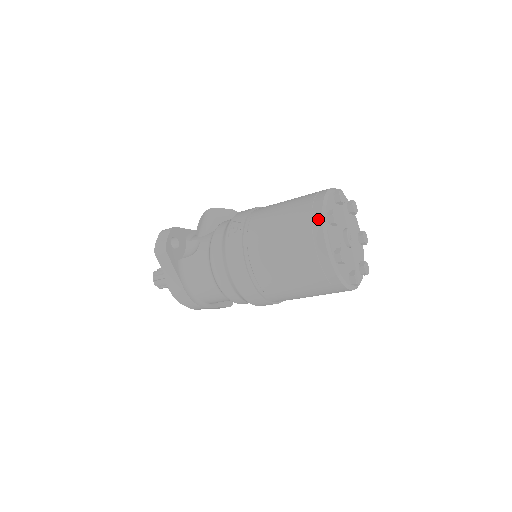
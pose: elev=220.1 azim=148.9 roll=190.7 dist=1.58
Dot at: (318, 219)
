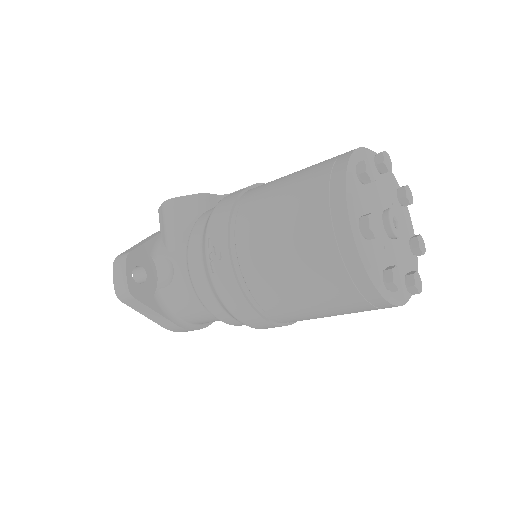
Dot at: (347, 240)
